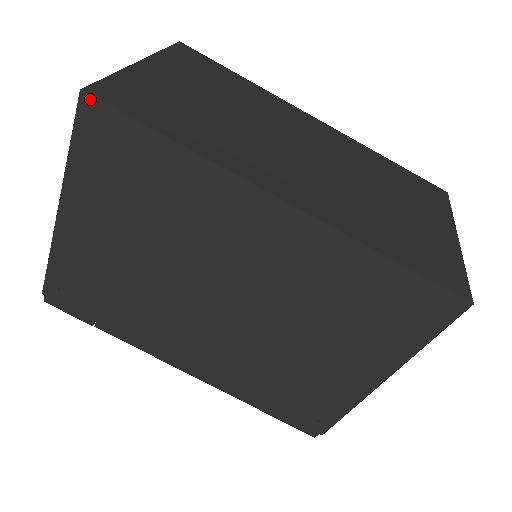
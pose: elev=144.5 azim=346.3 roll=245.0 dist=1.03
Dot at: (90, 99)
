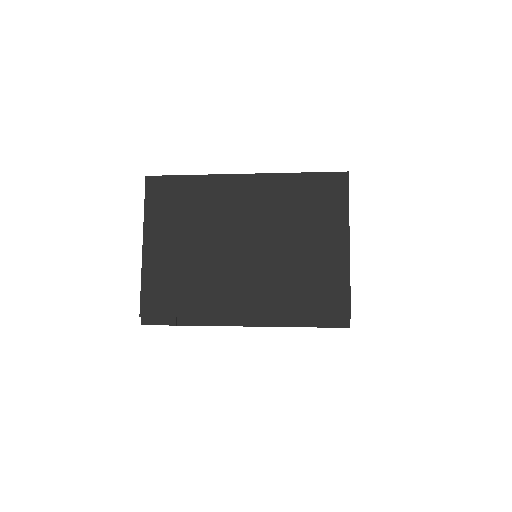
Dot at: (150, 178)
